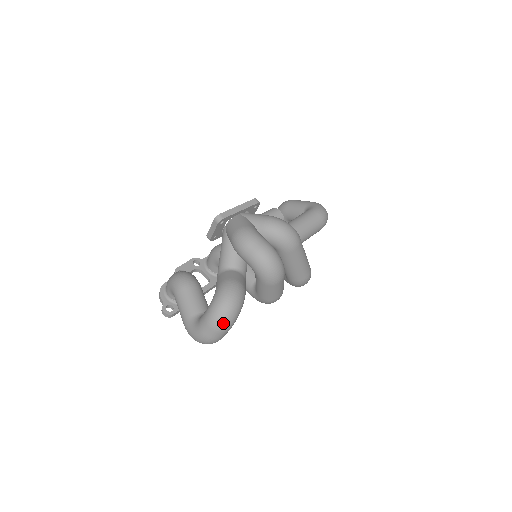
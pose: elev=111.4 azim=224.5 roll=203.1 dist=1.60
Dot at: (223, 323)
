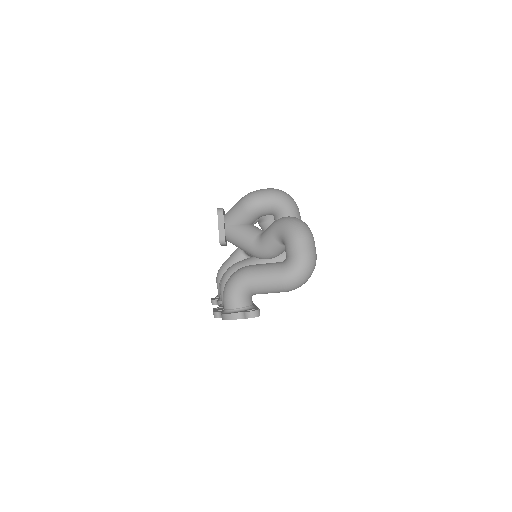
Dot at: (307, 229)
